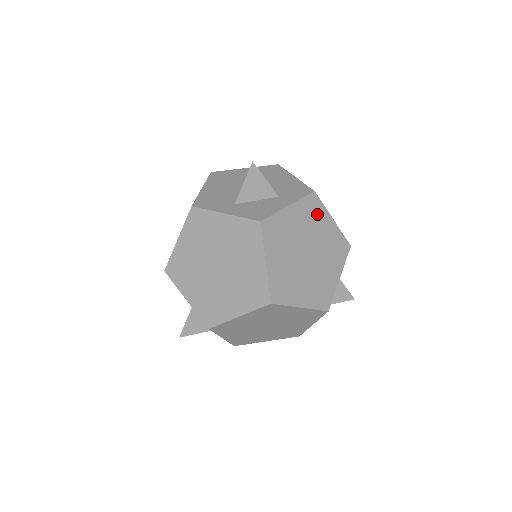
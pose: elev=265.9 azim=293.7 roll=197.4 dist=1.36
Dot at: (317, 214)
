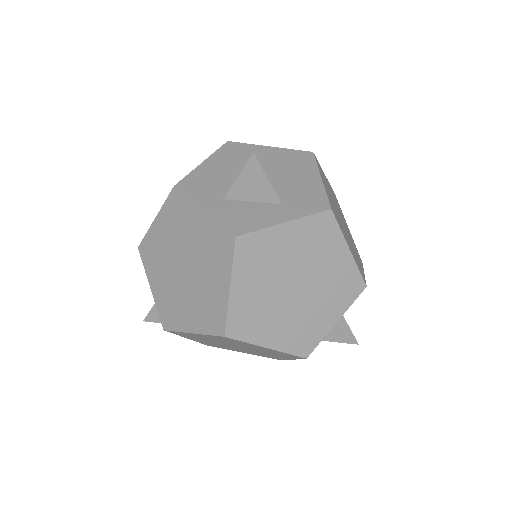
Dot at: (326, 239)
